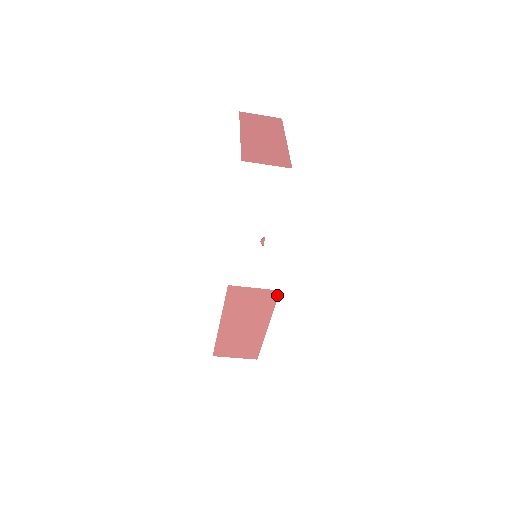
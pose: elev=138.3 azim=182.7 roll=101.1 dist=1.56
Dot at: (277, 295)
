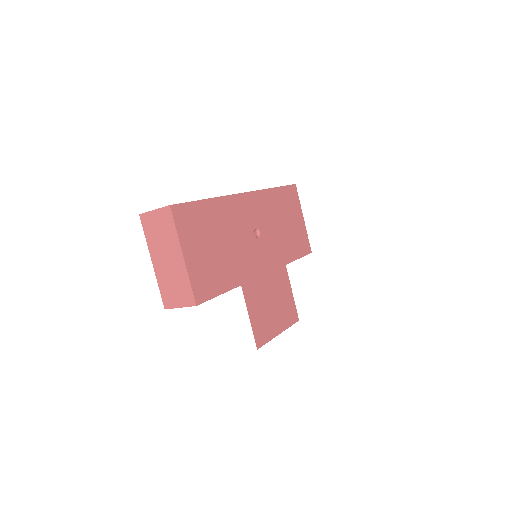
Dot at: occluded
